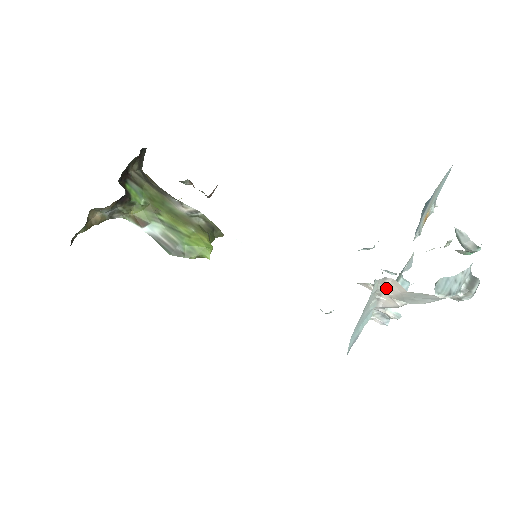
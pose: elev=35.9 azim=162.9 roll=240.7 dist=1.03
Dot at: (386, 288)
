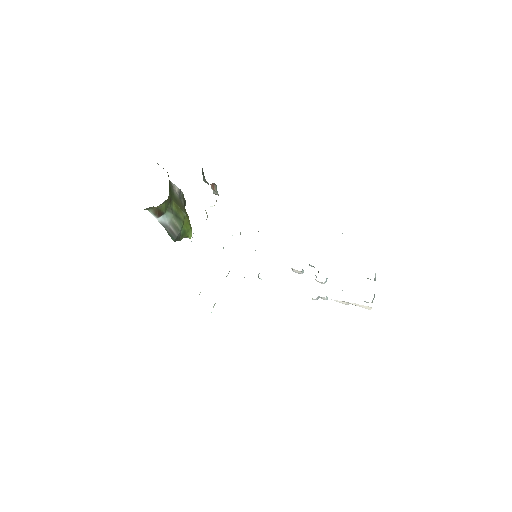
Dot at: (356, 304)
